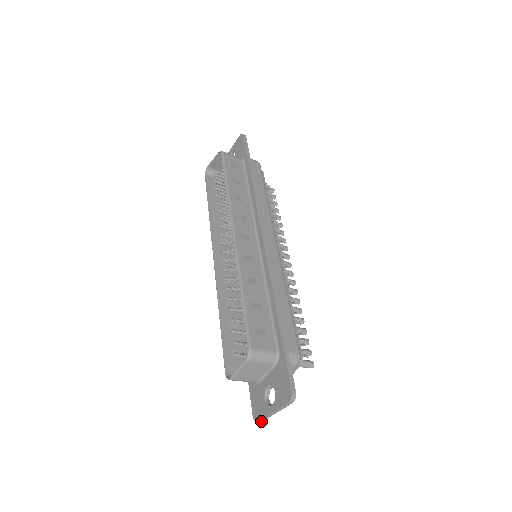
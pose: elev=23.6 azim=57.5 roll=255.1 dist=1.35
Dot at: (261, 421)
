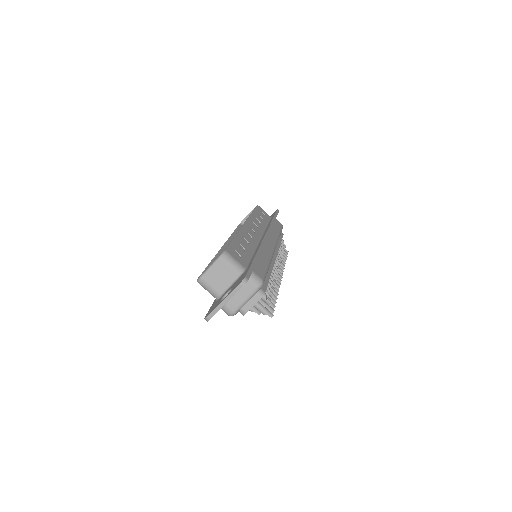
Dot at: (210, 318)
